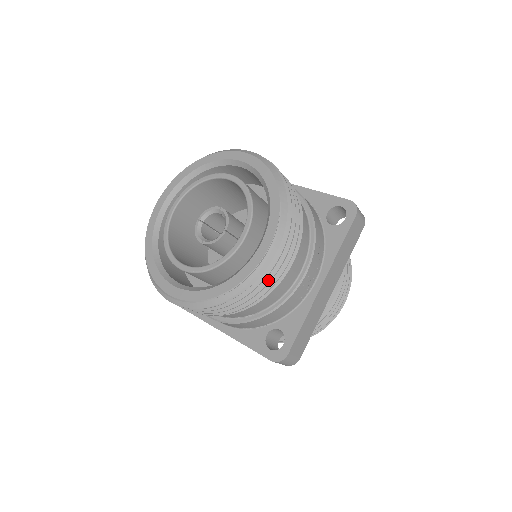
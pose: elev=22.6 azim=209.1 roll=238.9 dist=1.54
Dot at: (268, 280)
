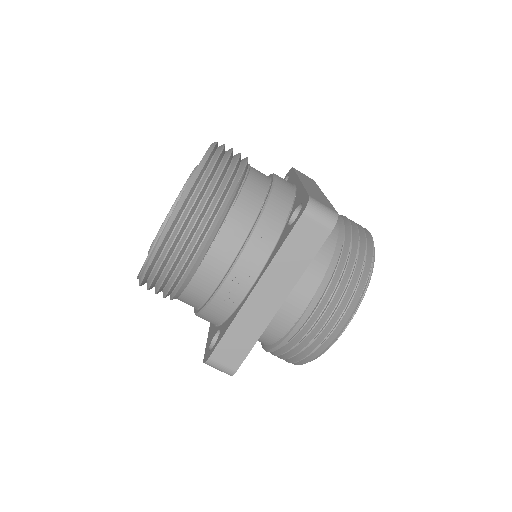
Dot at: (169, 268)
